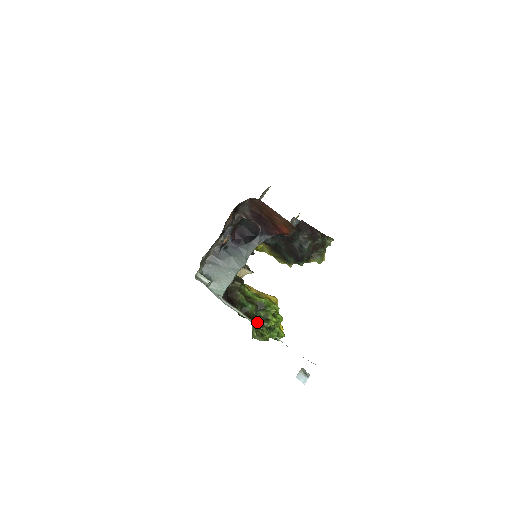
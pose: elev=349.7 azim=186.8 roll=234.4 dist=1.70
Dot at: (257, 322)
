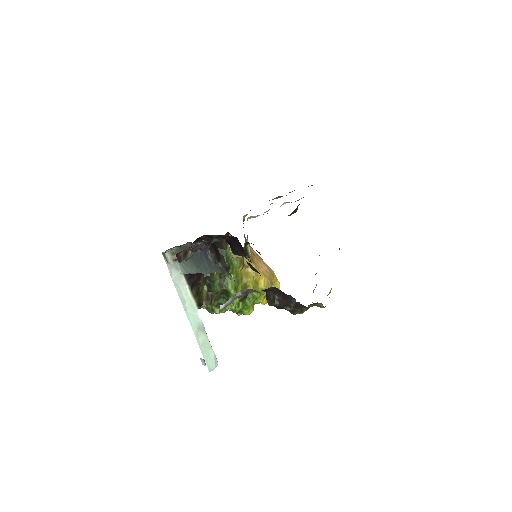
Dot at: (205, 306)
